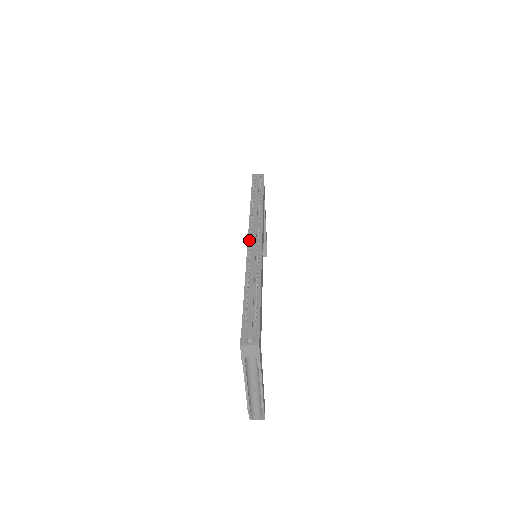
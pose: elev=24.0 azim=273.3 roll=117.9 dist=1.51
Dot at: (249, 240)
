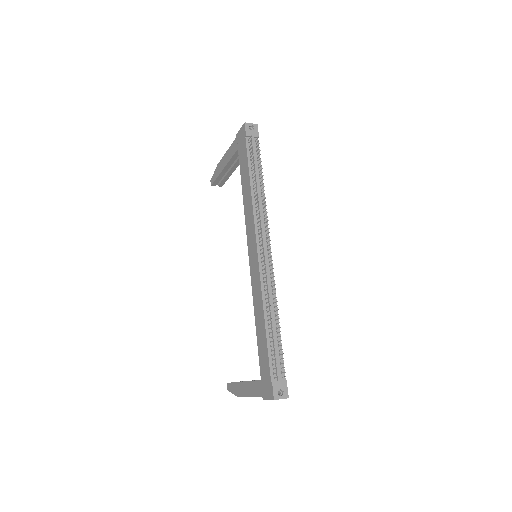
Dot at: (259, 250)
